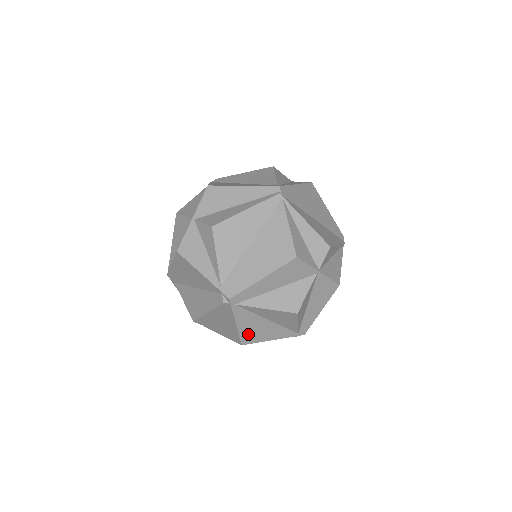
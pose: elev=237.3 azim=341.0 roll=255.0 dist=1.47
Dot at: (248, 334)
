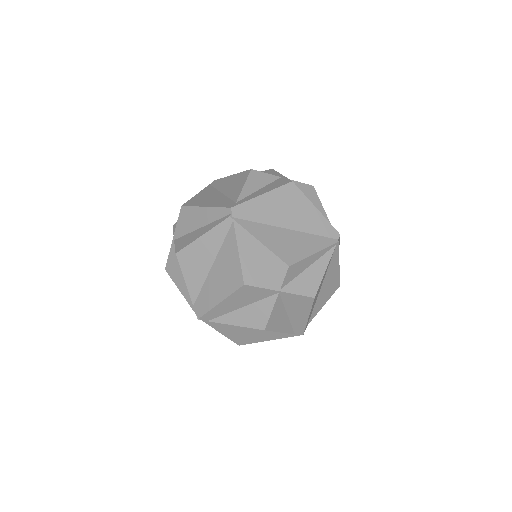
Dot at: (239, 338)
